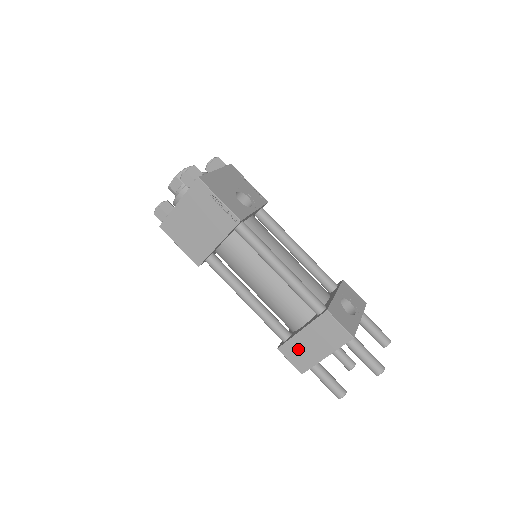
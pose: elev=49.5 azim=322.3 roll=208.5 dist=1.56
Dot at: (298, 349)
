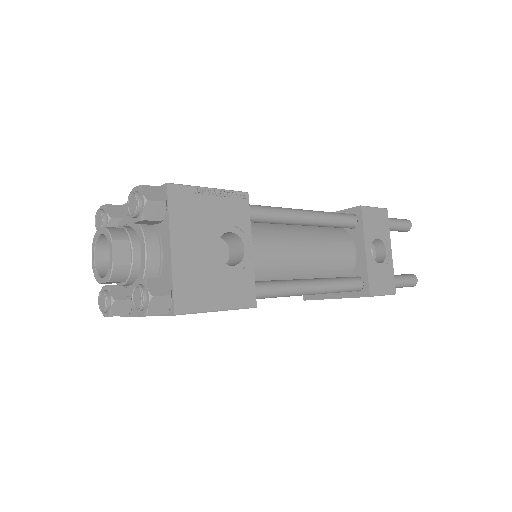
Dot at: occluded
